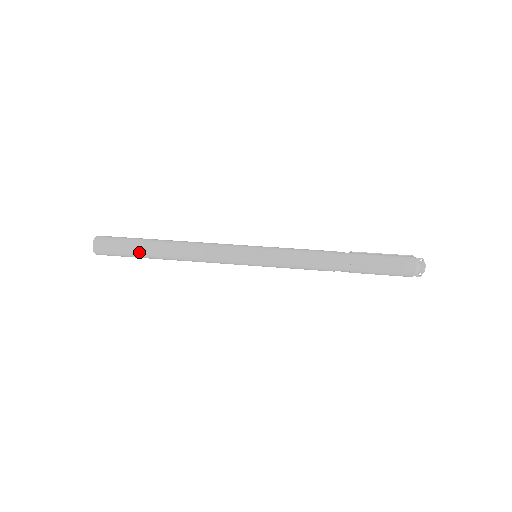
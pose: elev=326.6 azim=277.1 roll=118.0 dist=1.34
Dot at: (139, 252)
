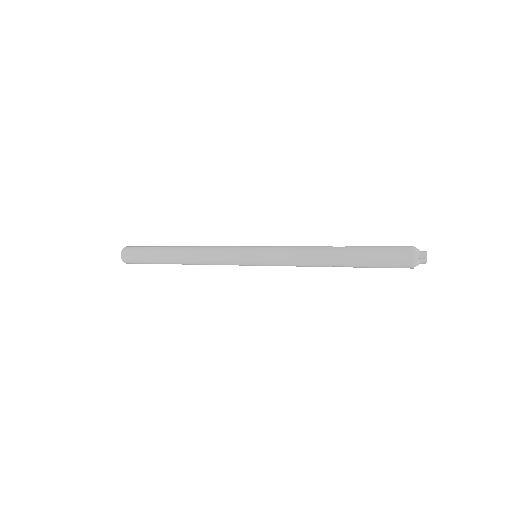
Dot at: (158, 248)
